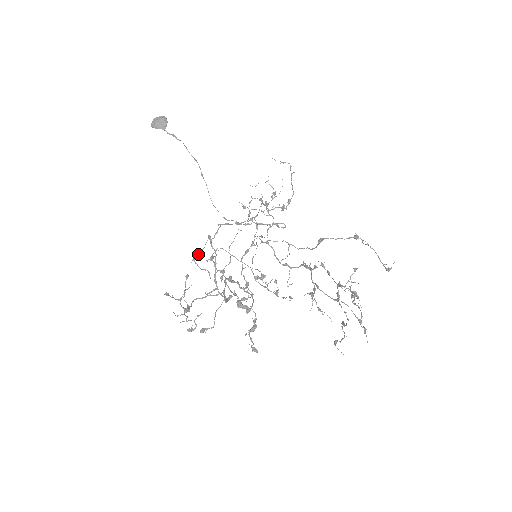
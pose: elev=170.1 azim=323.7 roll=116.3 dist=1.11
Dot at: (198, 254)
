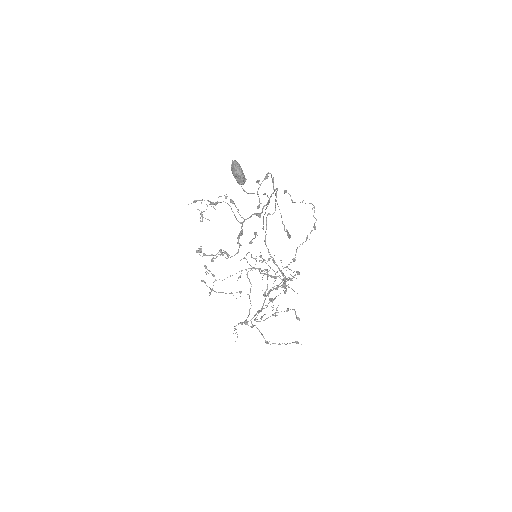
Dot at: (258, 188)
